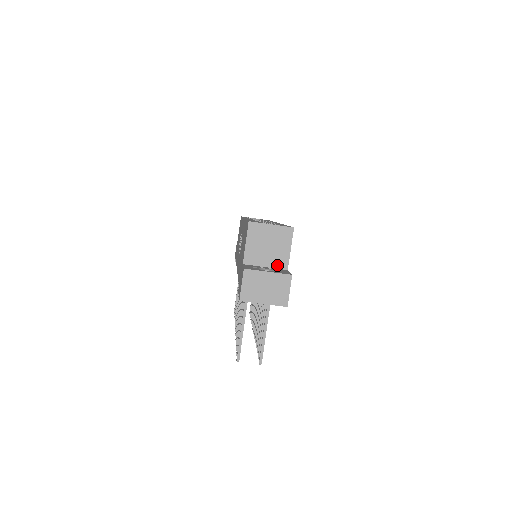
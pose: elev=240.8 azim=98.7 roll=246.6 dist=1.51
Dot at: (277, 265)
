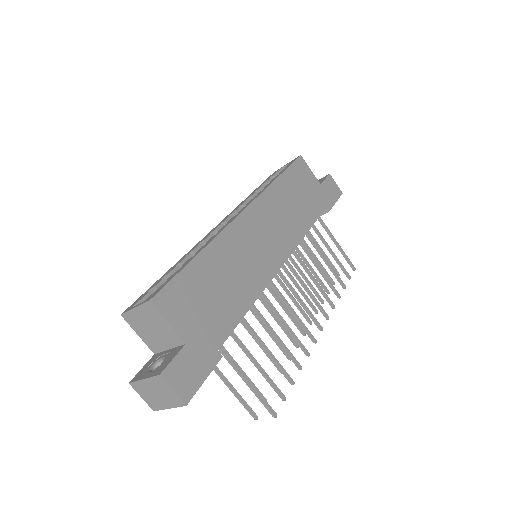
Dot at: (174, 343)
